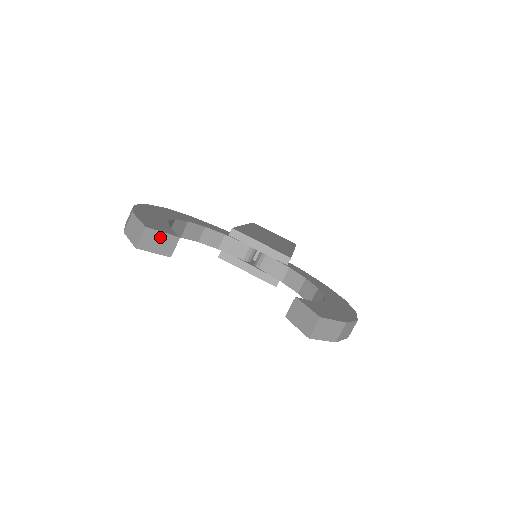
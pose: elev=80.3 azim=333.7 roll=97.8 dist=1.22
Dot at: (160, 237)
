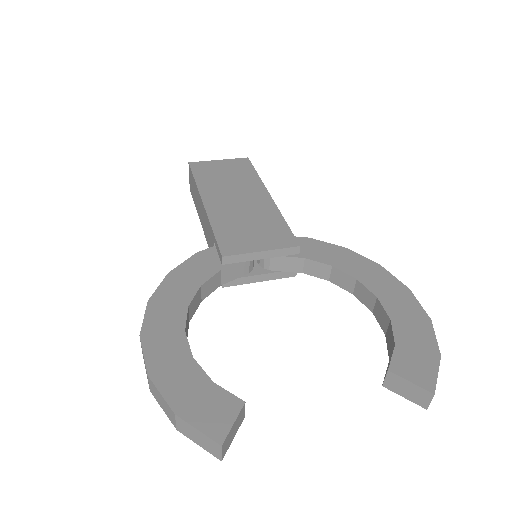
Dot at: (233, 428)
